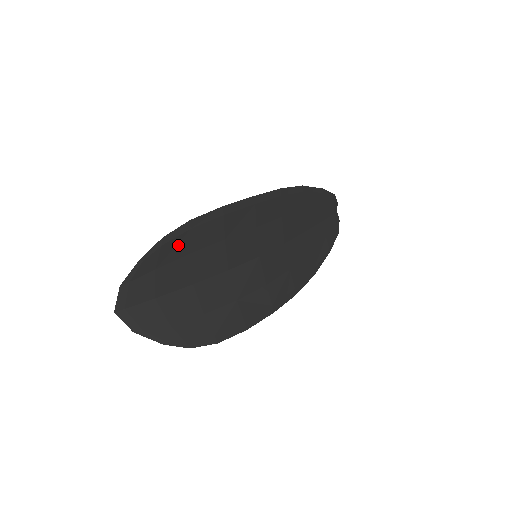
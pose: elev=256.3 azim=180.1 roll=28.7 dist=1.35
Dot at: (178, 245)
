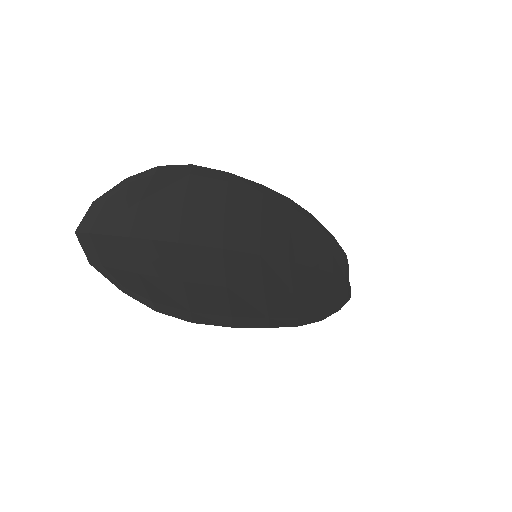
Dot at: (172, 186)
